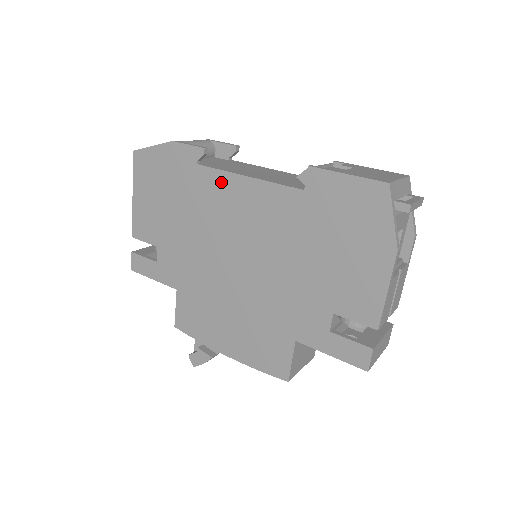
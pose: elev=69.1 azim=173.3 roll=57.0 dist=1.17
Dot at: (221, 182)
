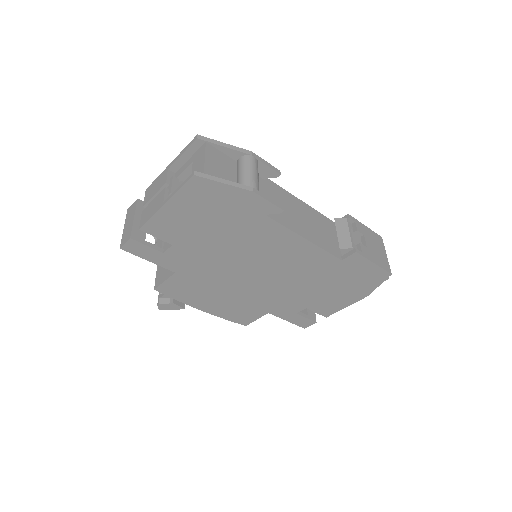
Dot at: (281, 234)
